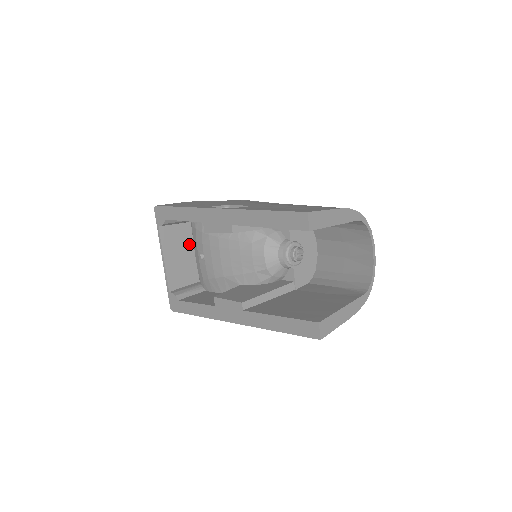
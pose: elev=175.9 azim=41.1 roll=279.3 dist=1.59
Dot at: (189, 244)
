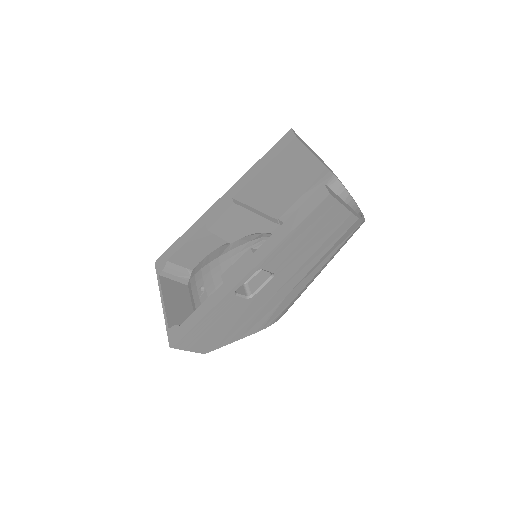
Dot at: (187, 301)
